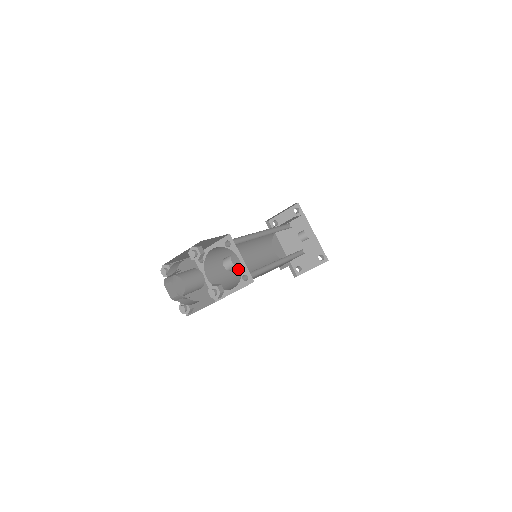
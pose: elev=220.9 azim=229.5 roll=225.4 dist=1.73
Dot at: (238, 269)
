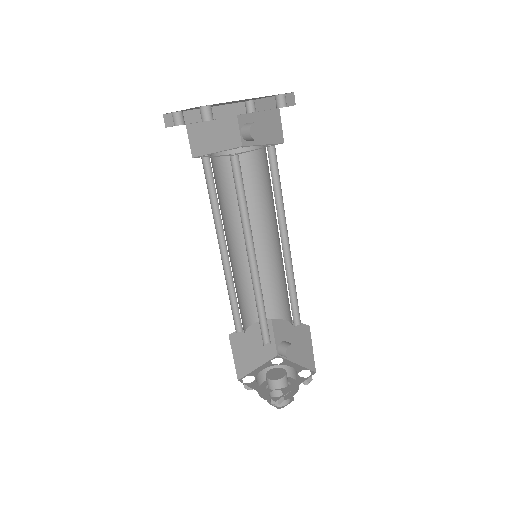
Dot at: (245, 263)
